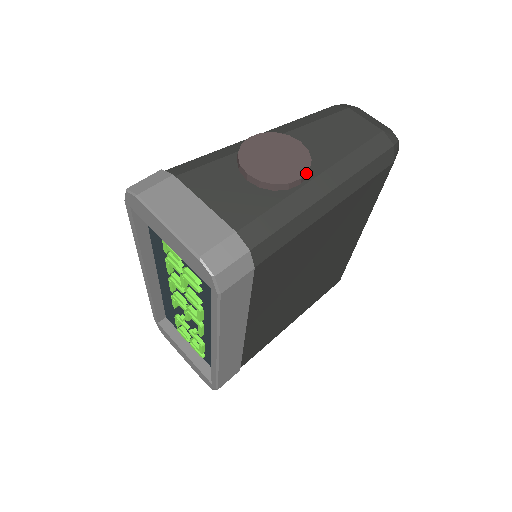
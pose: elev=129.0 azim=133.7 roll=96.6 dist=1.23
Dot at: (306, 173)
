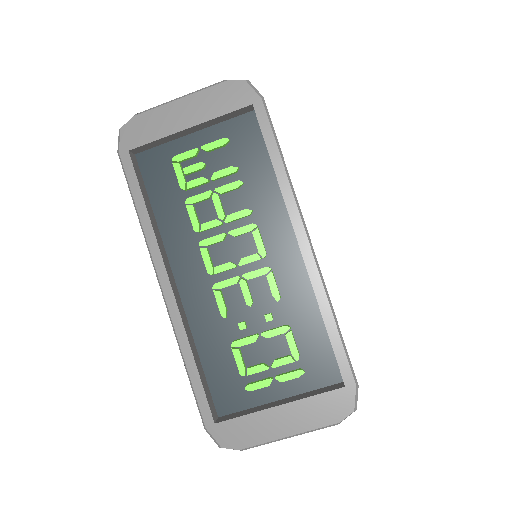
Dot at: occluded
